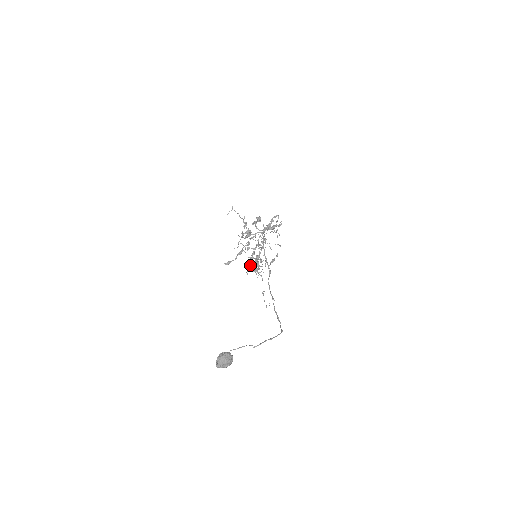
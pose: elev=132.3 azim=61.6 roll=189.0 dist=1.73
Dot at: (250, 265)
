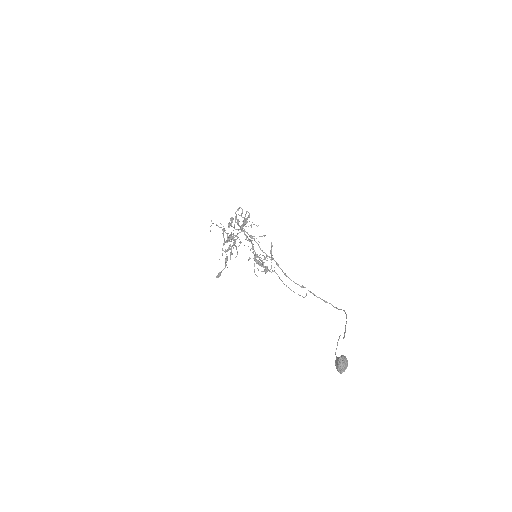
Dot at: occluded
